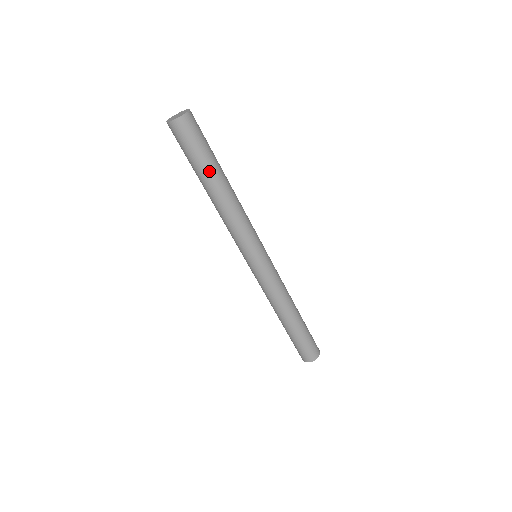
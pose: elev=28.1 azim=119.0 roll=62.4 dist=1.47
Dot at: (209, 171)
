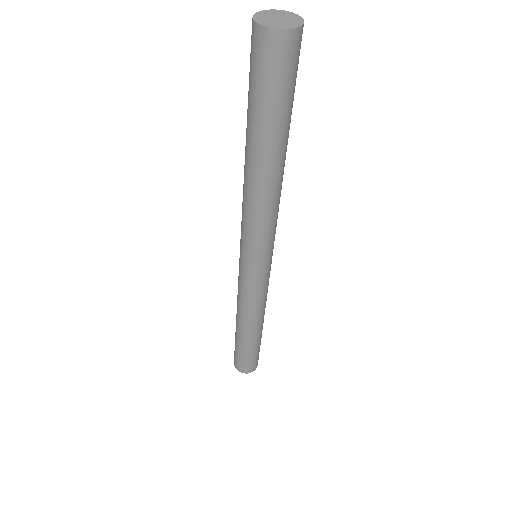
Dot at: (281, 135)
